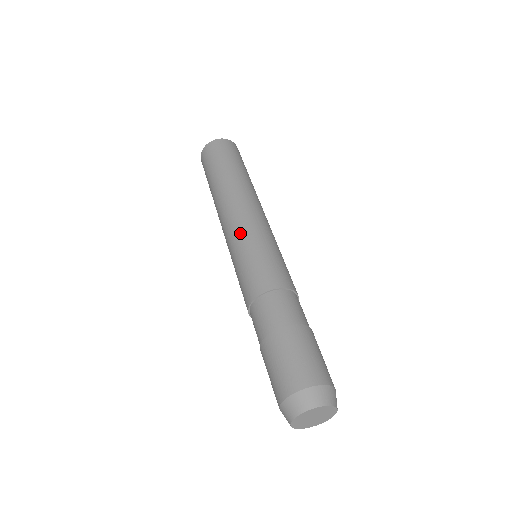
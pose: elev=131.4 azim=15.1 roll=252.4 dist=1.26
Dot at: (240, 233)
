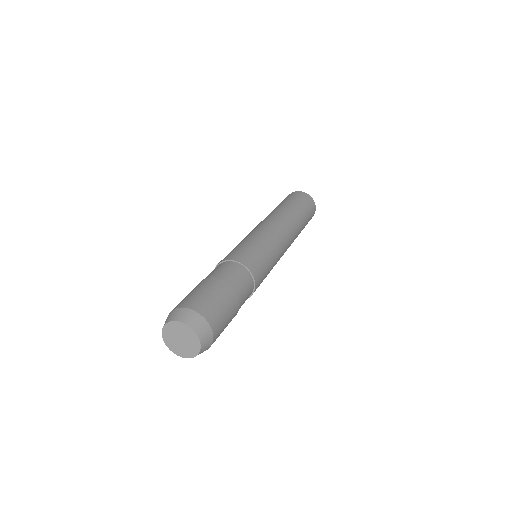
Dot at: occluded
